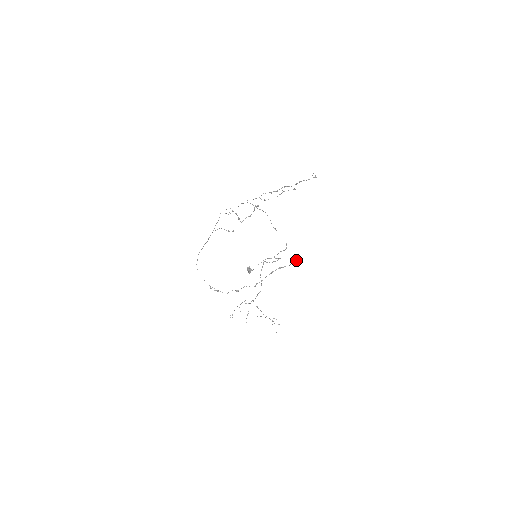
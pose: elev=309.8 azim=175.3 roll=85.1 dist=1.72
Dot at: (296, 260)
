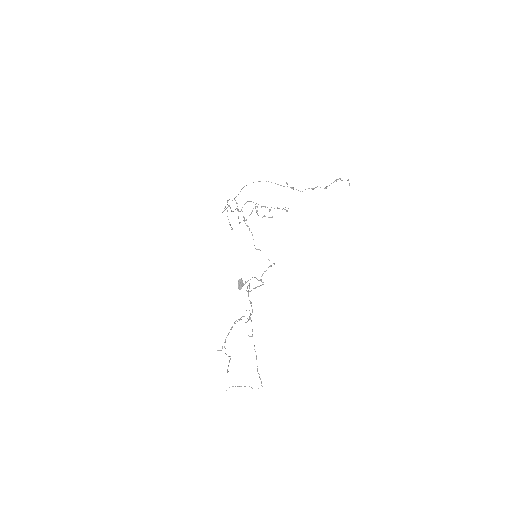
Dot at: (348, 179)
